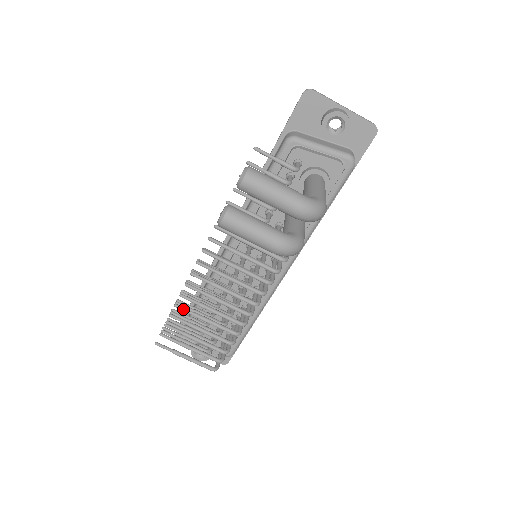
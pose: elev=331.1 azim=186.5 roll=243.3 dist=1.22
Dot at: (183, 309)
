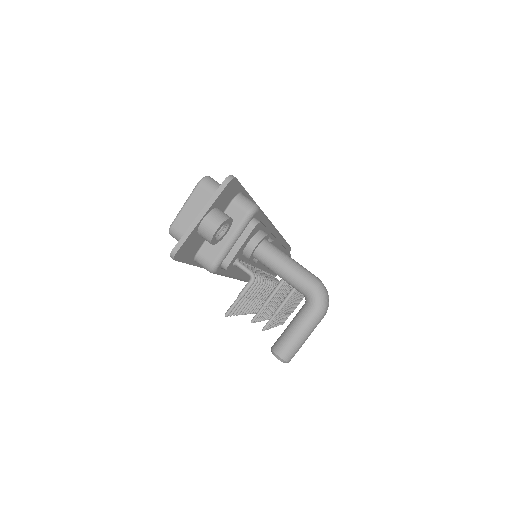
Dot at: occluded
